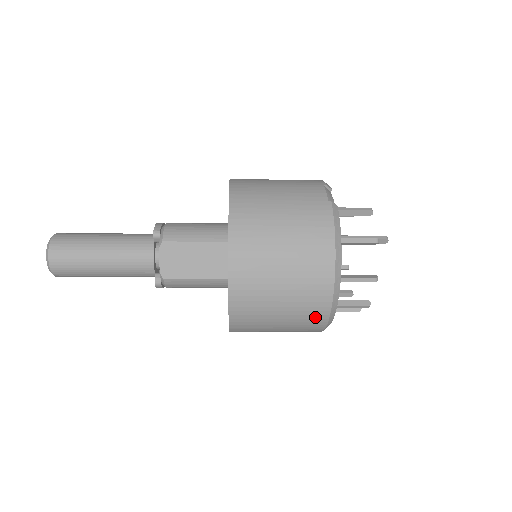
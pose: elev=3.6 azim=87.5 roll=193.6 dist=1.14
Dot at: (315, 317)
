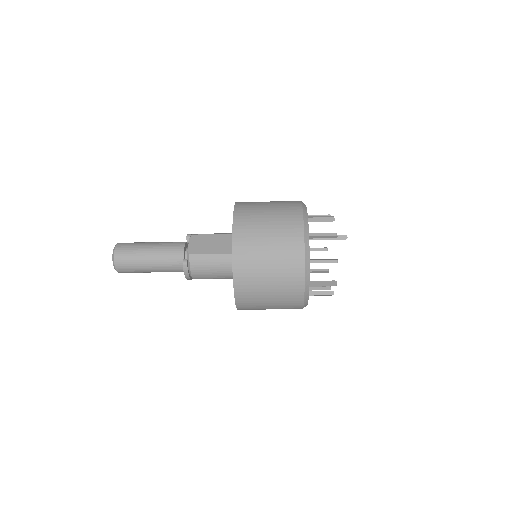
Dot at: (294, 253)
